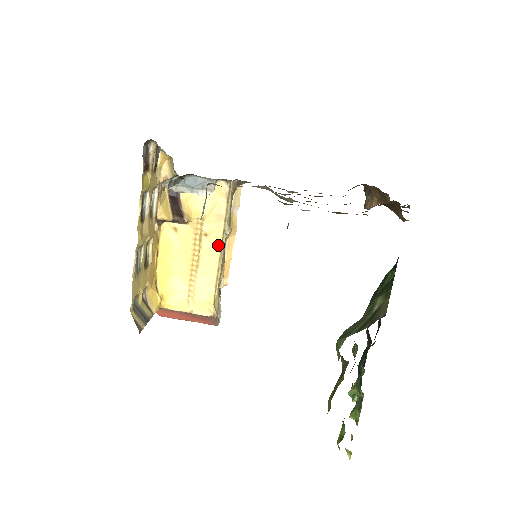
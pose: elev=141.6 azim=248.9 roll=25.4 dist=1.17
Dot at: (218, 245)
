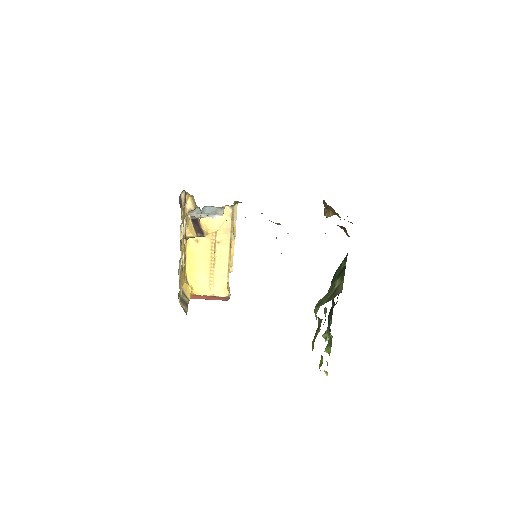
Dot at: (227, 249)
